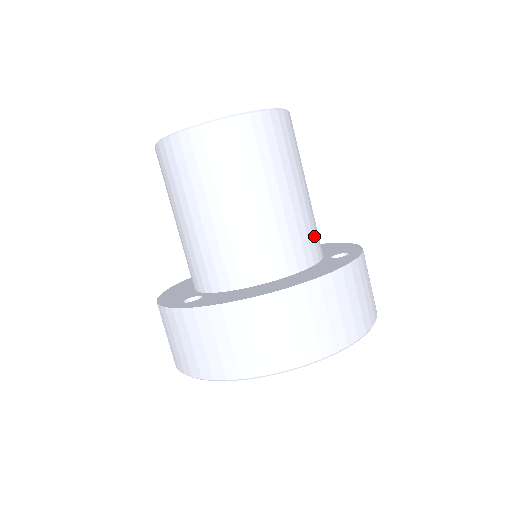
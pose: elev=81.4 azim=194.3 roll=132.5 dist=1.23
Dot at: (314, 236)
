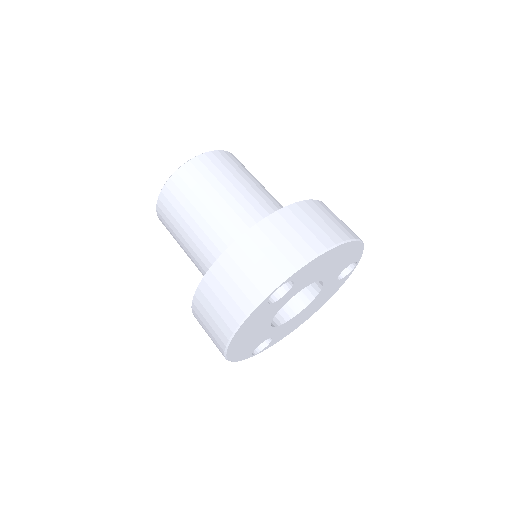
Dot at: occluded
